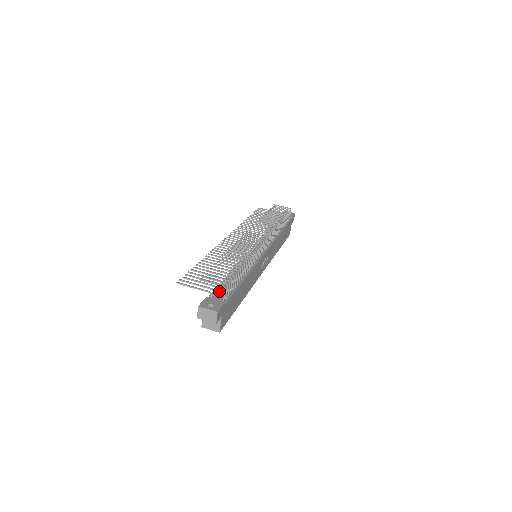
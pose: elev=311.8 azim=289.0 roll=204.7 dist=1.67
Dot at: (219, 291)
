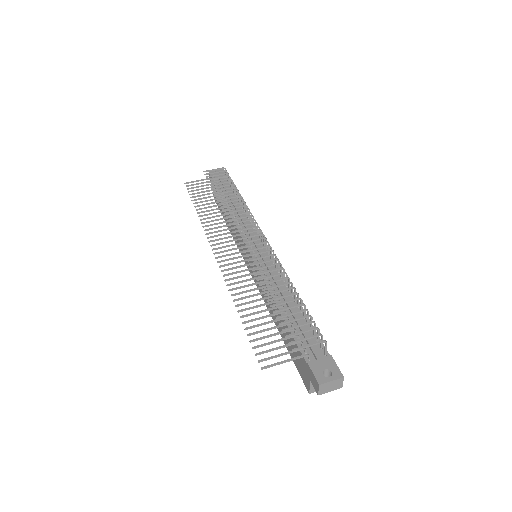
Dot at: (303, 343)
